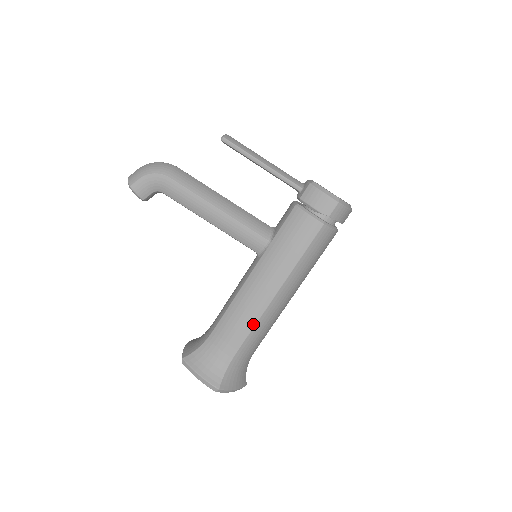
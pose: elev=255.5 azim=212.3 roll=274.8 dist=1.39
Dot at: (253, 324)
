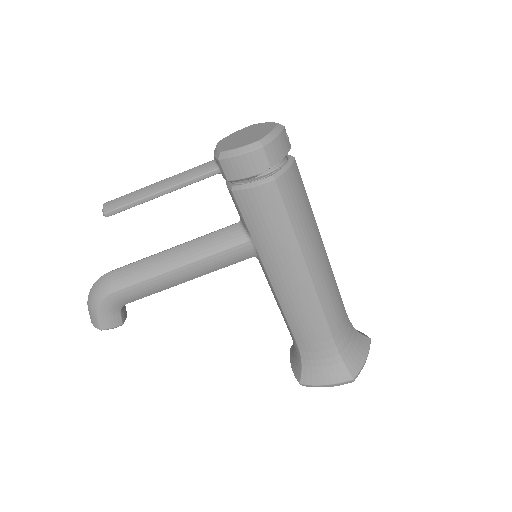
Dot at: (320, 311)
